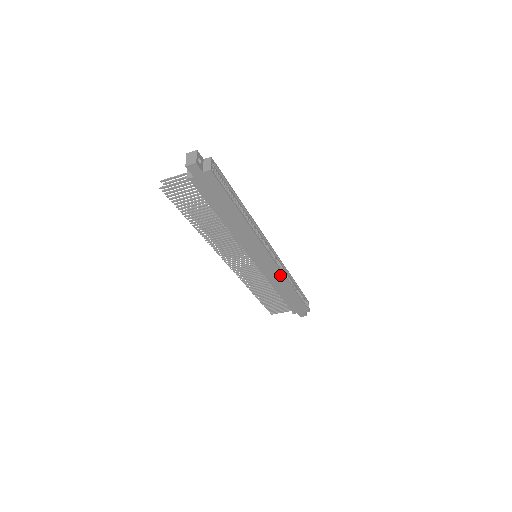
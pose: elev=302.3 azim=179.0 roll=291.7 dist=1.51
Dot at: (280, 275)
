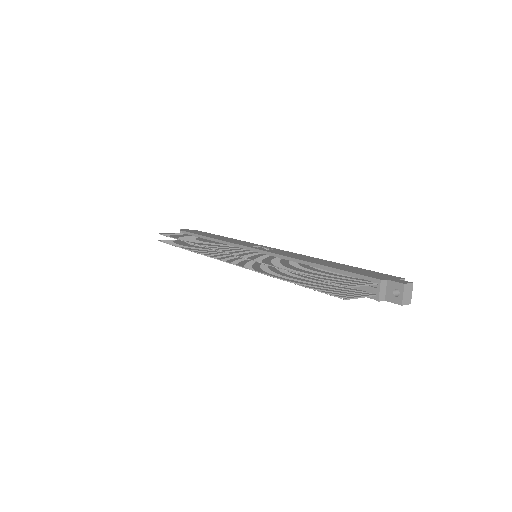
Dot at: occluded
